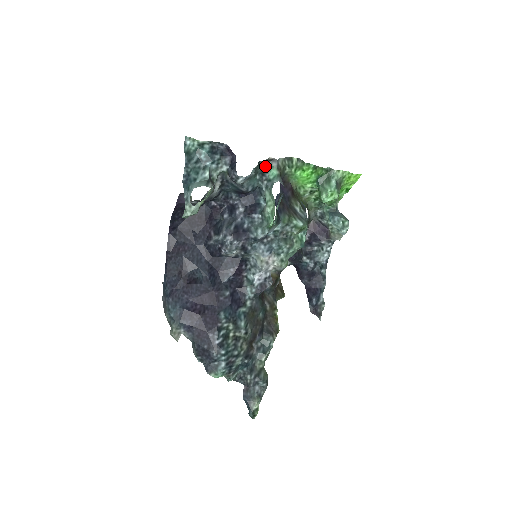
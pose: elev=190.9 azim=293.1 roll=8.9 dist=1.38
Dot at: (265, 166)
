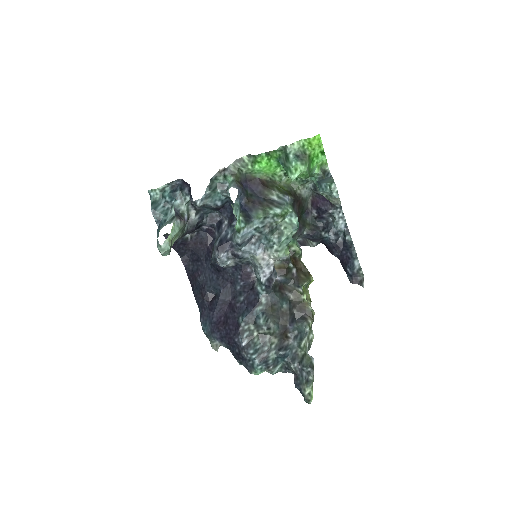
Dot at: (221, 178)
